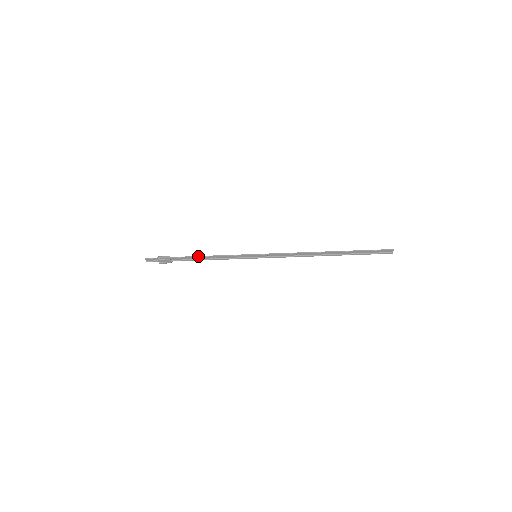
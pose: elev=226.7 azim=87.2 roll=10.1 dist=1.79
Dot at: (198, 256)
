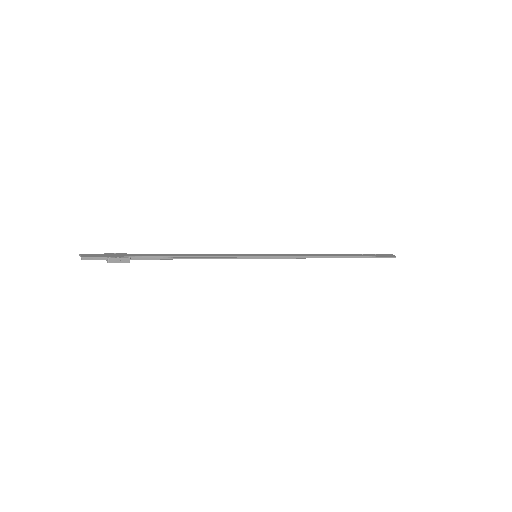
Dot at: (177, 258)
